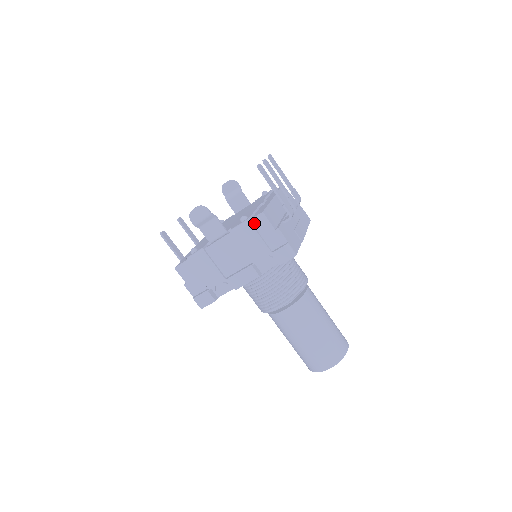
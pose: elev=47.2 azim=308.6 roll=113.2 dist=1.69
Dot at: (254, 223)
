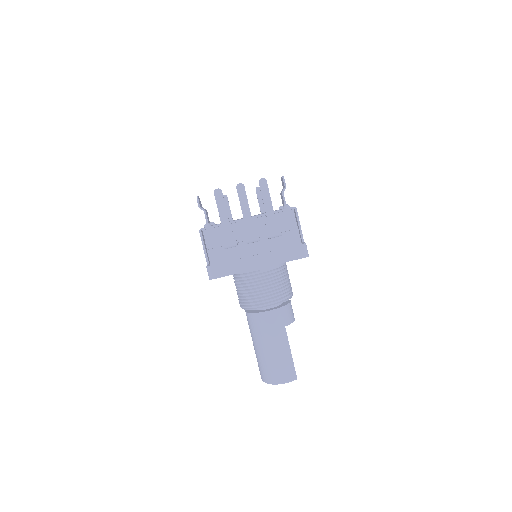
Dot at: occluded
